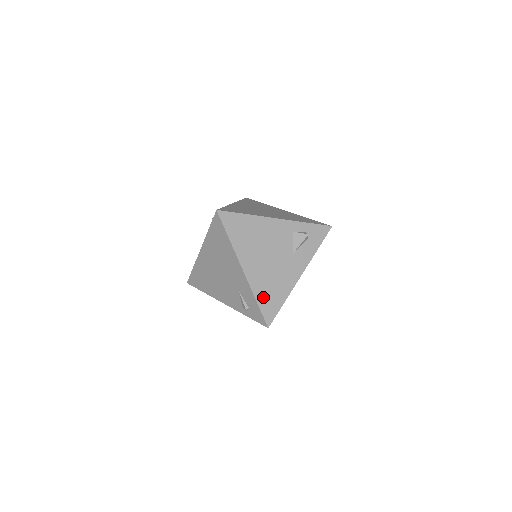
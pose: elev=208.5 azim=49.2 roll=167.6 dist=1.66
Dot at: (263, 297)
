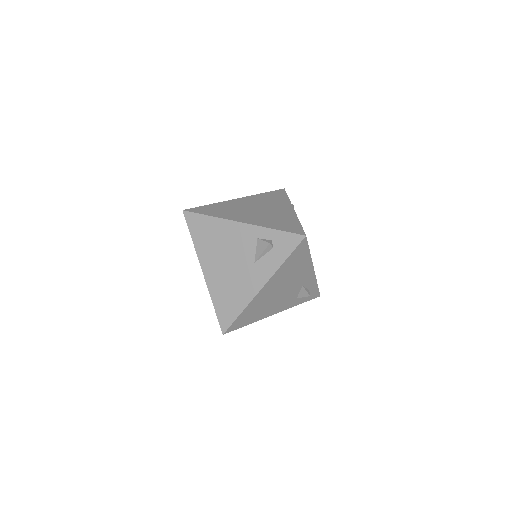
Dot at: (220, 302)
